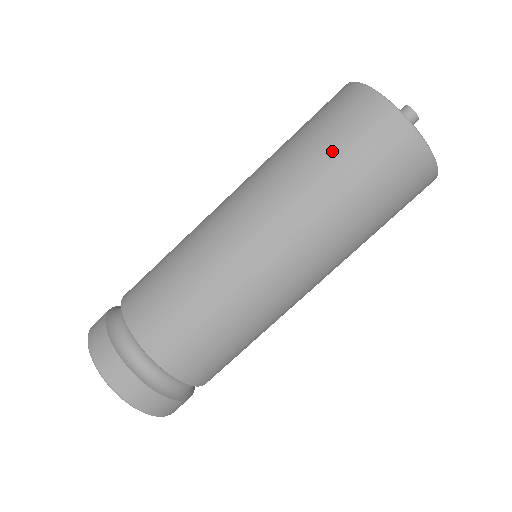
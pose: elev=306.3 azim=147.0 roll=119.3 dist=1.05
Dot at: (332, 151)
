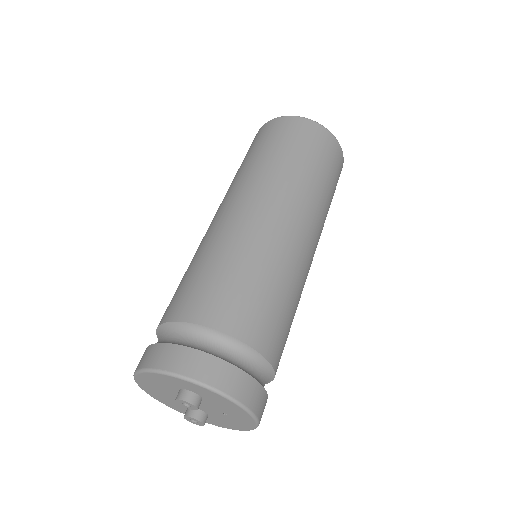
Dot at: (296, 151)
